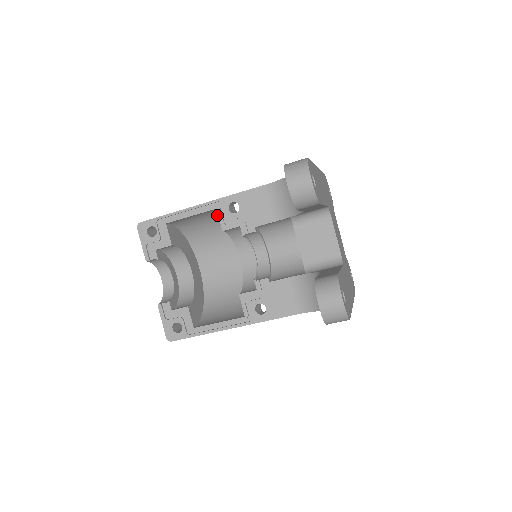
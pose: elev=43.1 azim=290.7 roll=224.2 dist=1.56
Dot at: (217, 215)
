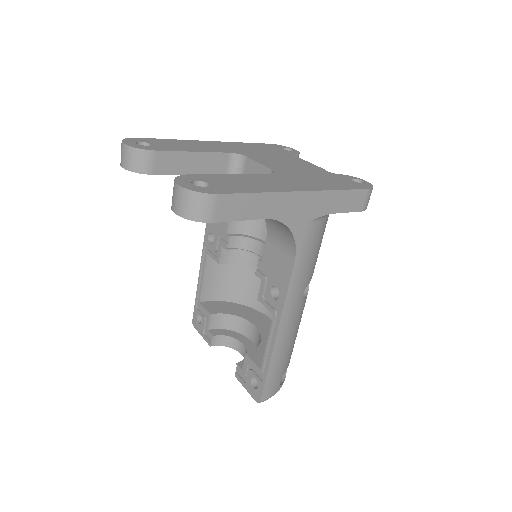
Dot at: occluded
